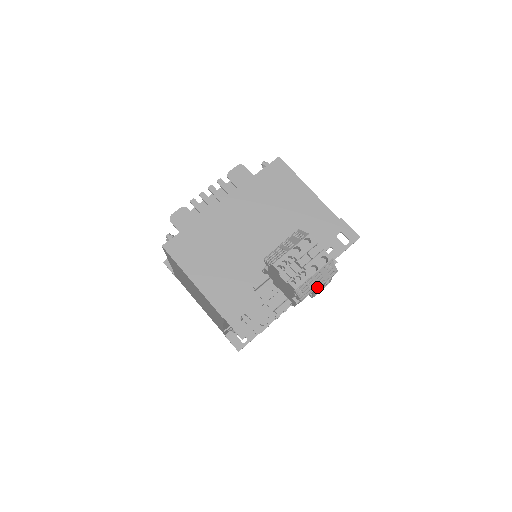
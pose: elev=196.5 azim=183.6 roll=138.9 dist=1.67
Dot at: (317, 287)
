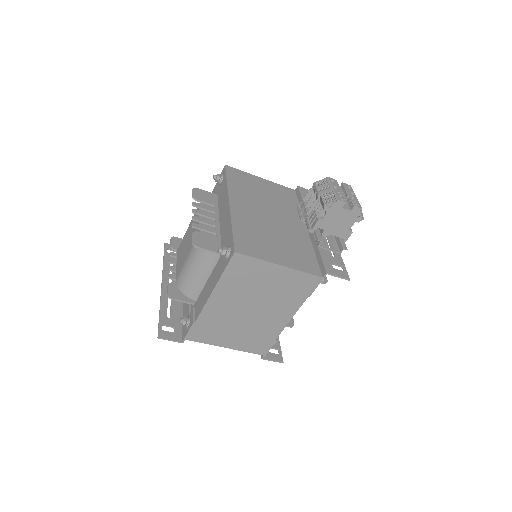
Dot at: occluded
